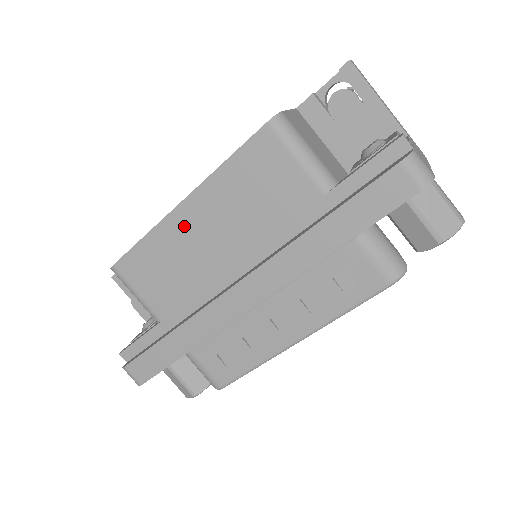
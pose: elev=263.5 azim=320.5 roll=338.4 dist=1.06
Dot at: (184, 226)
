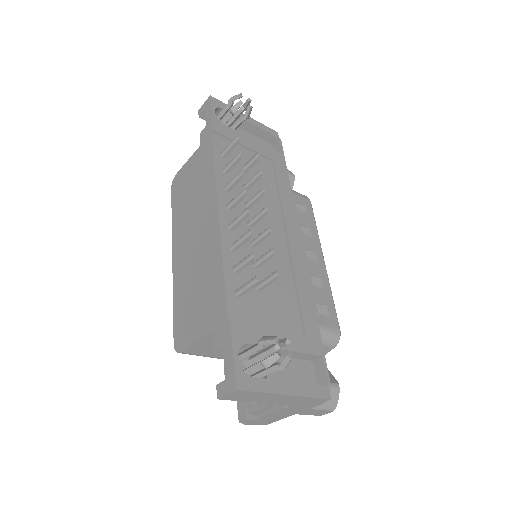
Dot at: occluded
